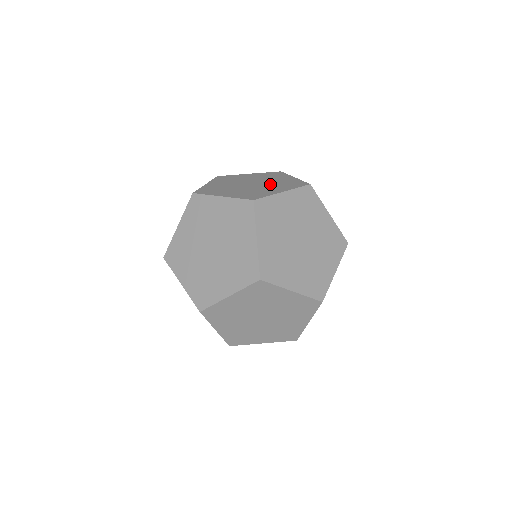
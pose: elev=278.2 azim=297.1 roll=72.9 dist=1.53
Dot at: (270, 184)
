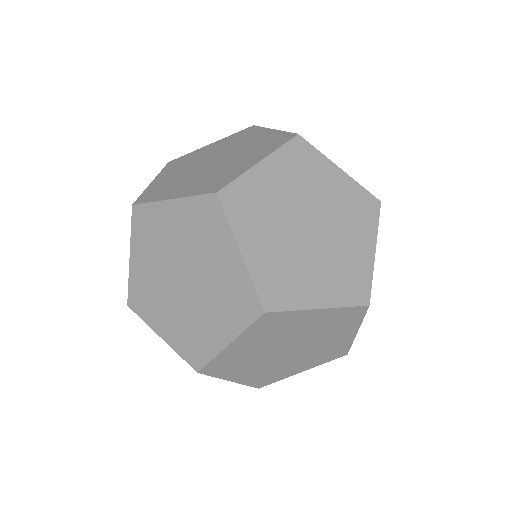
Dot at: occluded
